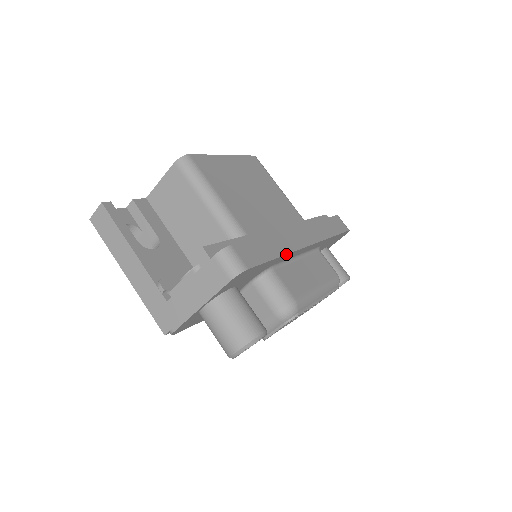
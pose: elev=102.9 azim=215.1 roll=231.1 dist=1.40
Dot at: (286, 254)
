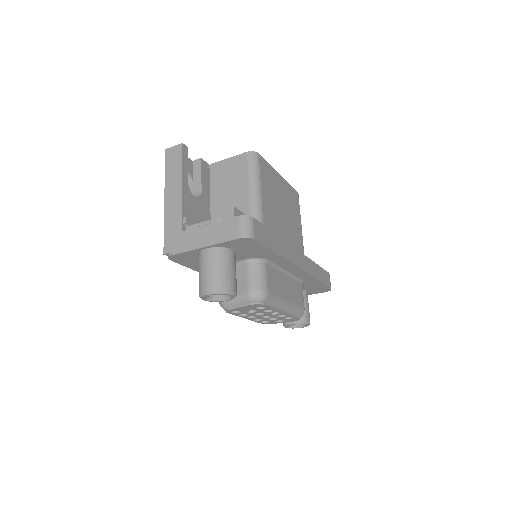
Dot at: (282, 257)
